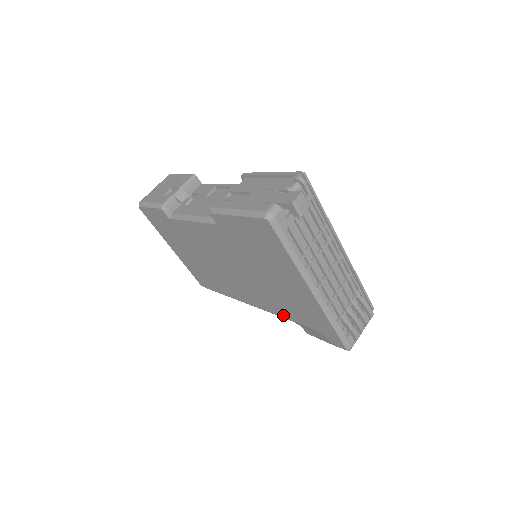
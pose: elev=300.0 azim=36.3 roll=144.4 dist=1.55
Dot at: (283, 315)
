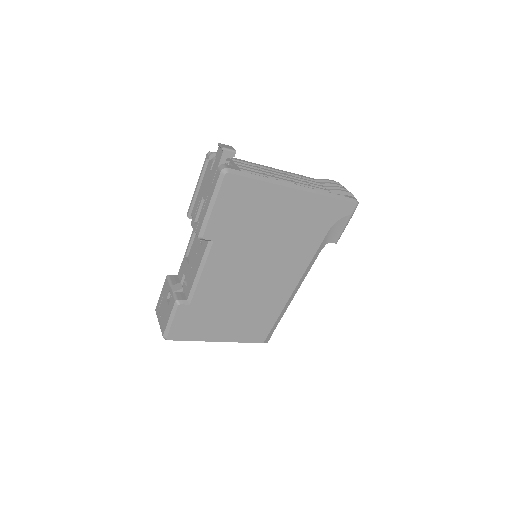
Dot at: (313, 252)
